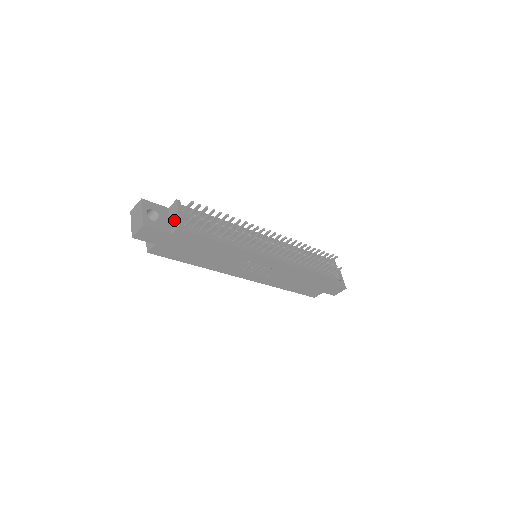
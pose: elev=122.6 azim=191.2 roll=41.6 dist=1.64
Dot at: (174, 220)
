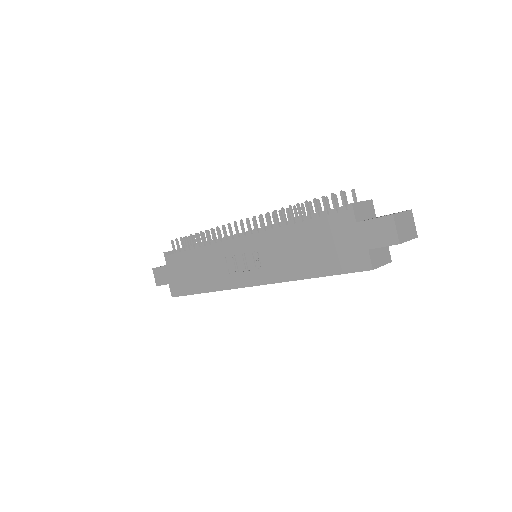
Dot at: occluded
